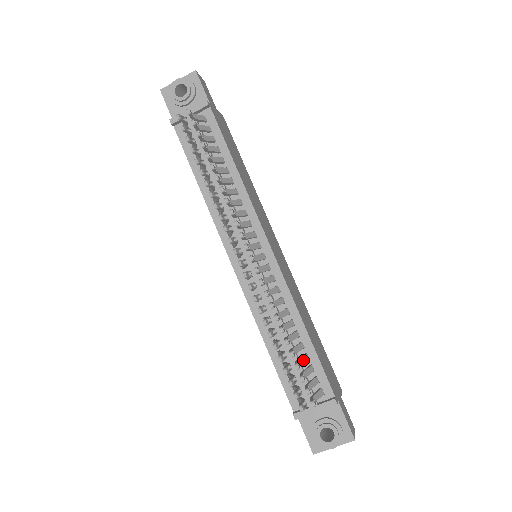
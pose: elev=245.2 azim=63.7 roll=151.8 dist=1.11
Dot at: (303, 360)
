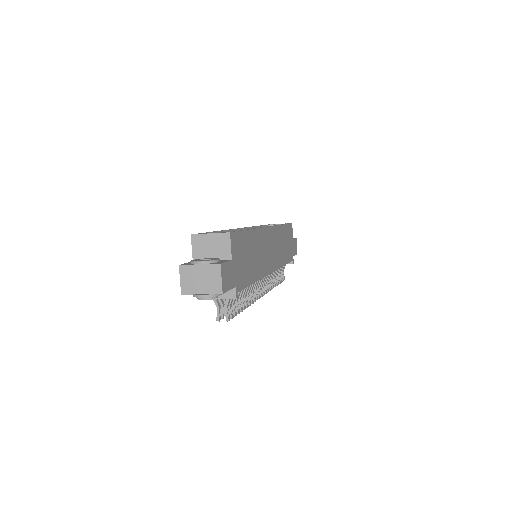
Dot at: (280, 269)
